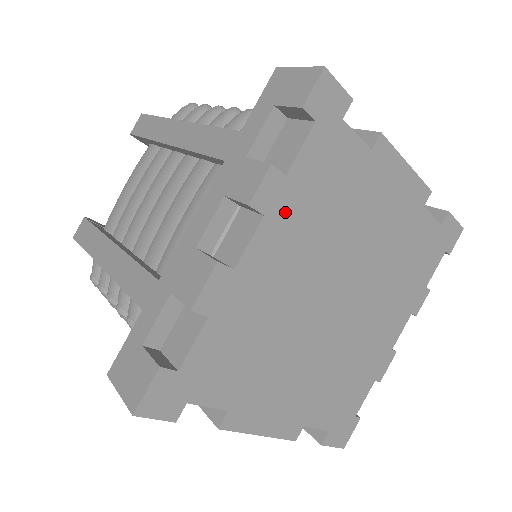
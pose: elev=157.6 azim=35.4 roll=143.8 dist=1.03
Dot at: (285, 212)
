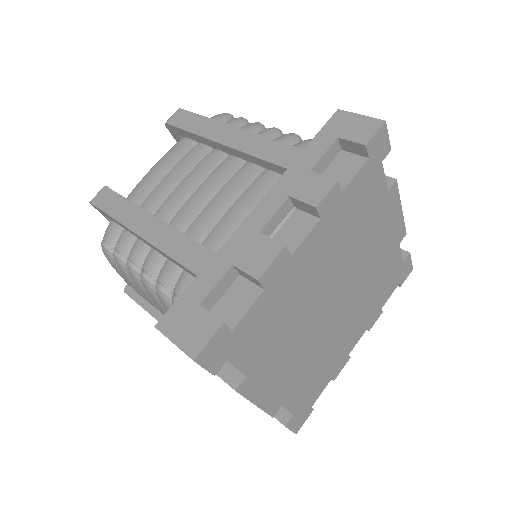
Dot at: (332, 220)
